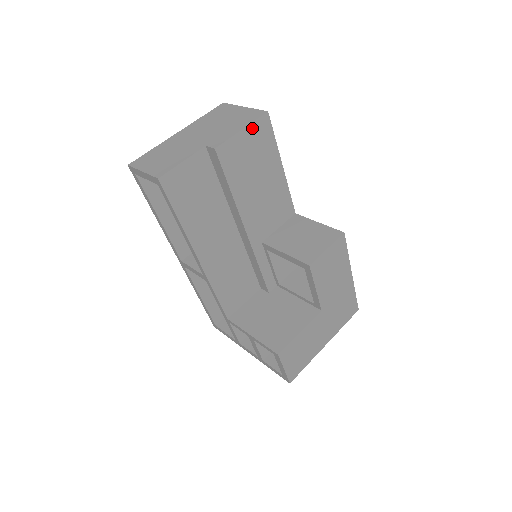
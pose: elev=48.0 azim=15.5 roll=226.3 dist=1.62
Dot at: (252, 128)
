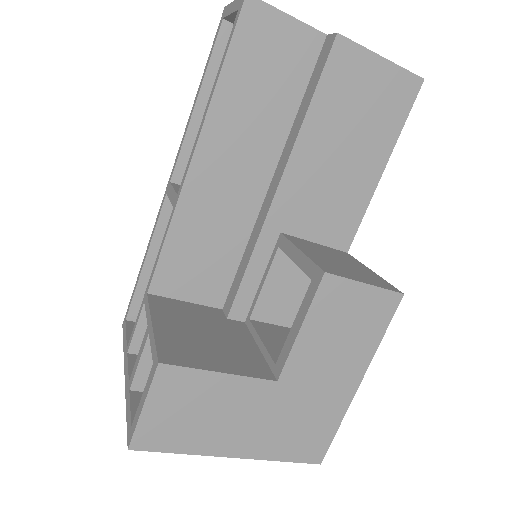
Dot at: (393, 72)
